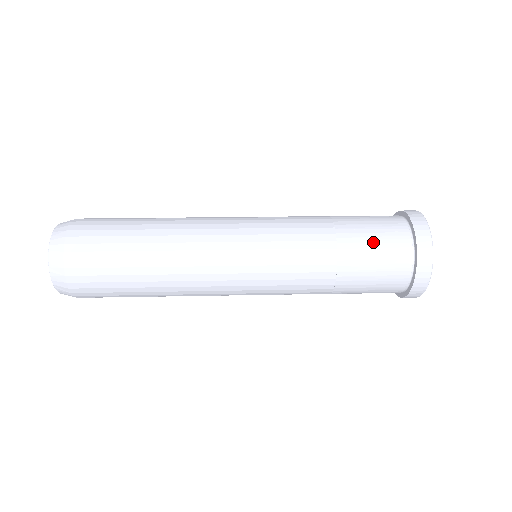
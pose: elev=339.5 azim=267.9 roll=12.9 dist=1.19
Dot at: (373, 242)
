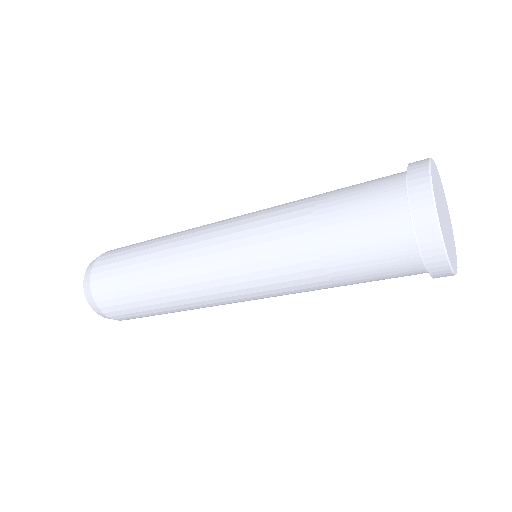
Dot at: occluded
